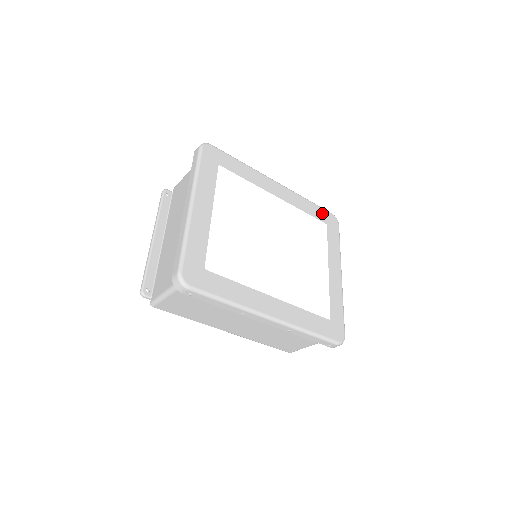
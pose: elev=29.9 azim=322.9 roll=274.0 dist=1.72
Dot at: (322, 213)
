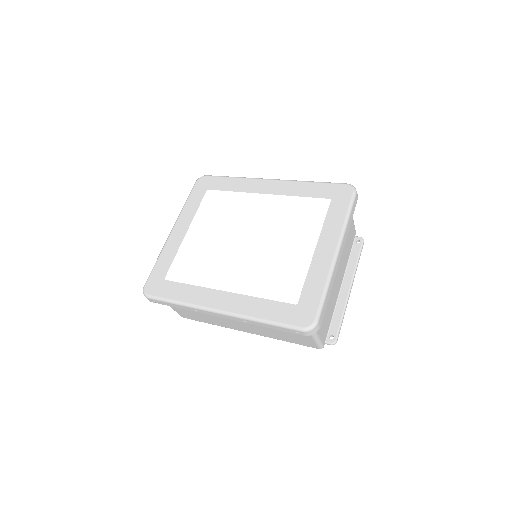
Dot at: (328, 189)
